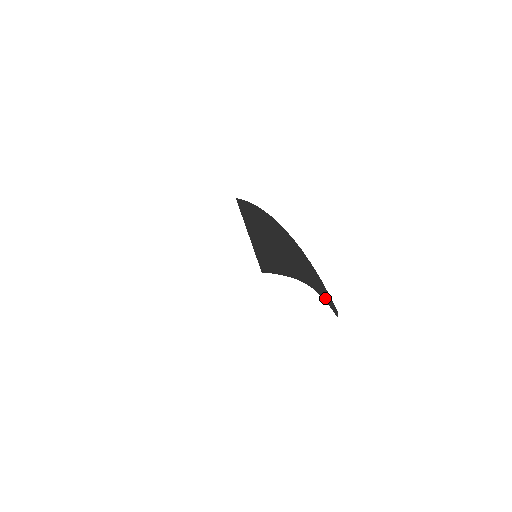
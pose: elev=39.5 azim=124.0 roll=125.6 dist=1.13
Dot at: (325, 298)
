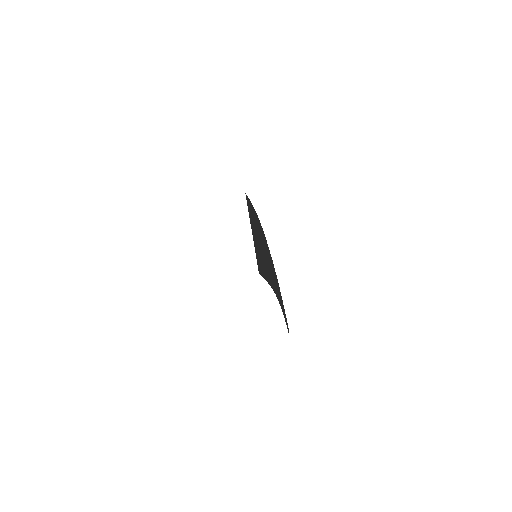
Dot at: (284, 314)
